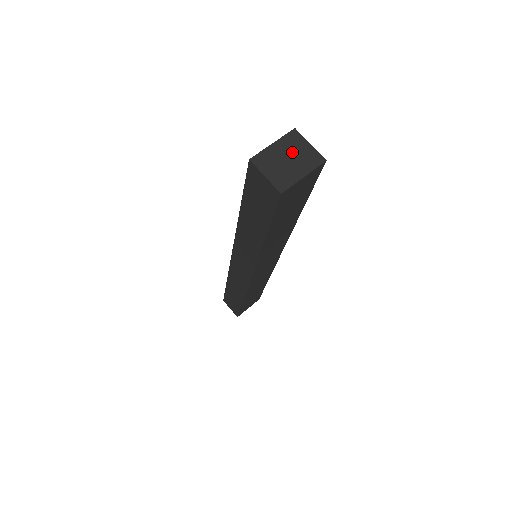
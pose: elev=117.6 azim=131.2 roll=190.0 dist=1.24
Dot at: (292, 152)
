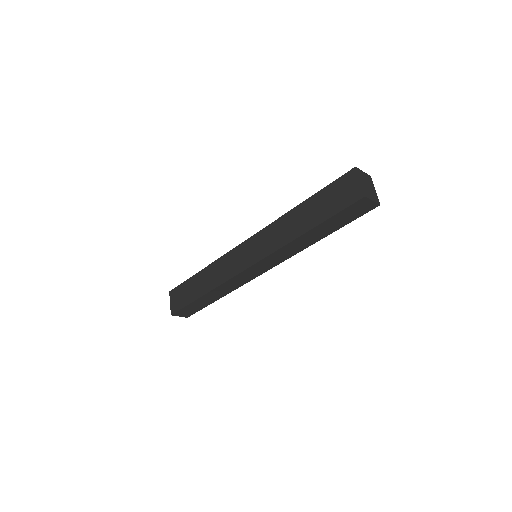
Dot at: (365, 181)
